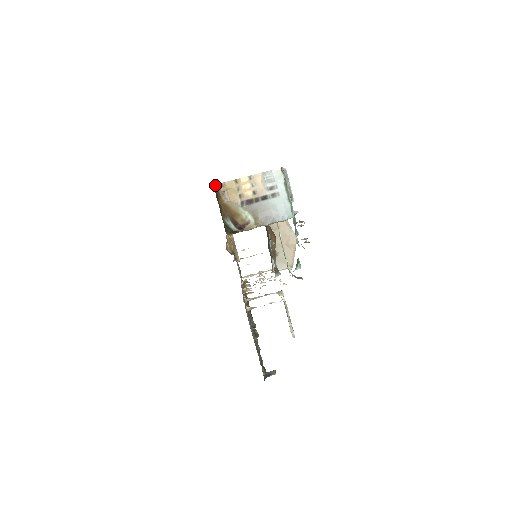
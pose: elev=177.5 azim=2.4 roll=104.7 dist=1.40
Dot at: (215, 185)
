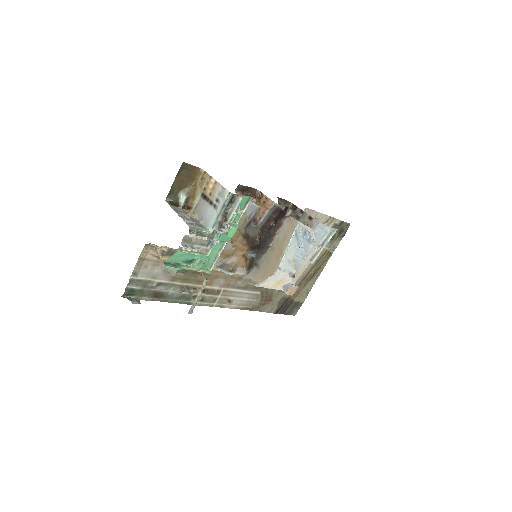
Dot at: (199, 169)
